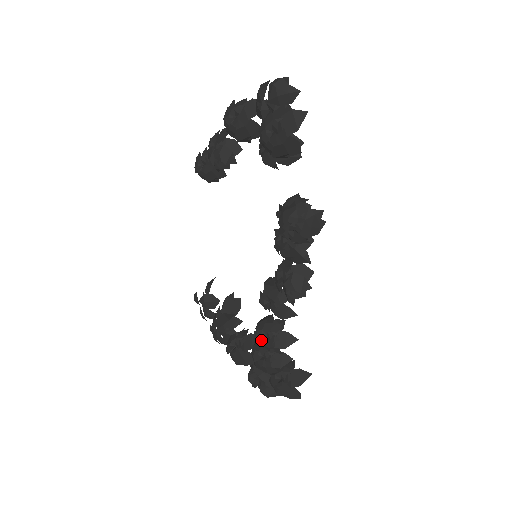
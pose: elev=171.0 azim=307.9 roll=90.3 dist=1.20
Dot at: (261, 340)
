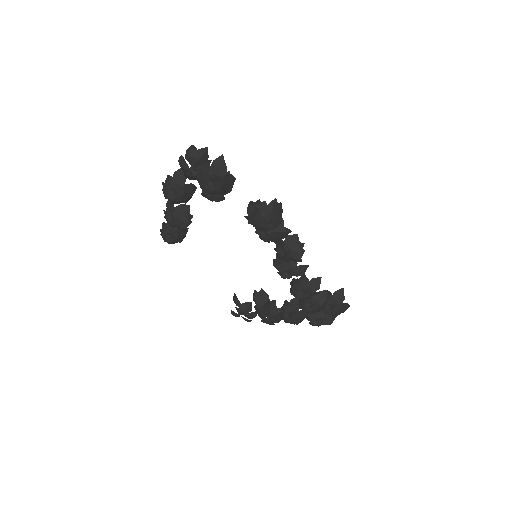
Dot at: (303, 297)
